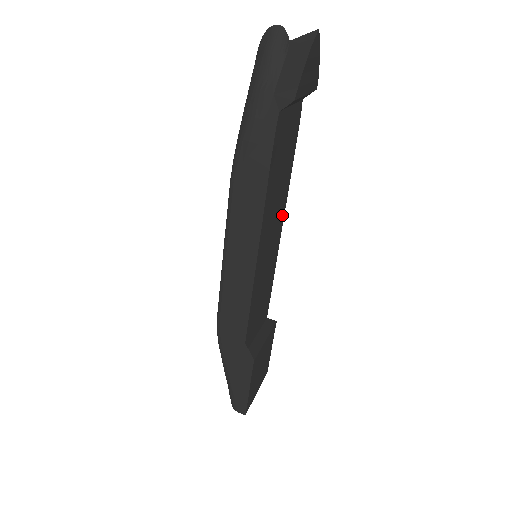
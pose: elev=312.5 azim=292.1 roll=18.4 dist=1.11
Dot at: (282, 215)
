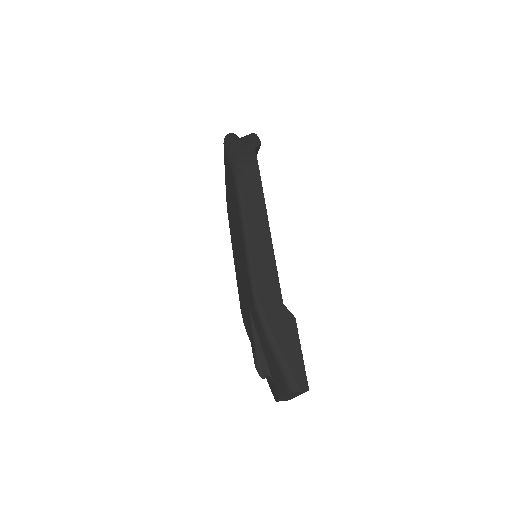
Dot at: occluded
